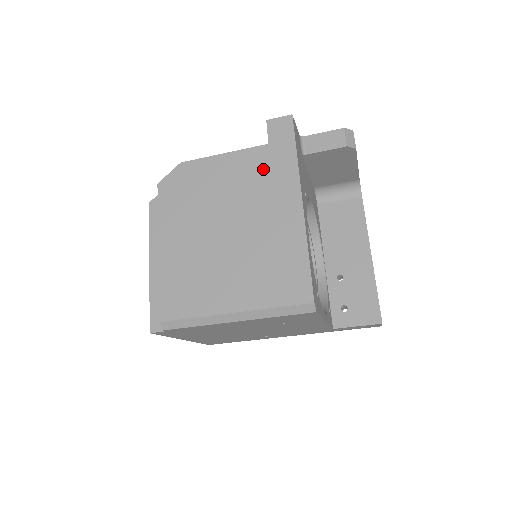
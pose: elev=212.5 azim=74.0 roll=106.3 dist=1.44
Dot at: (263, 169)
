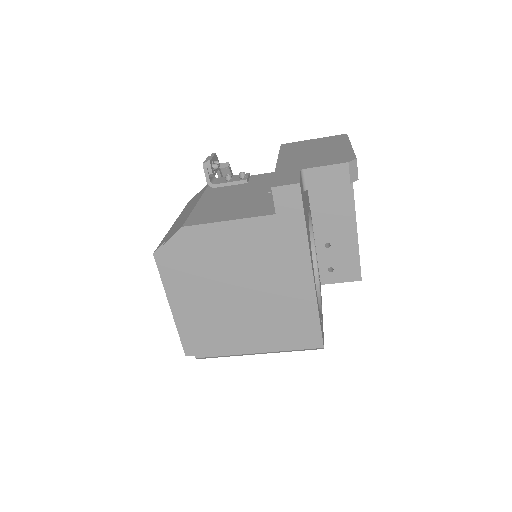
Dot at: (272, 240)
